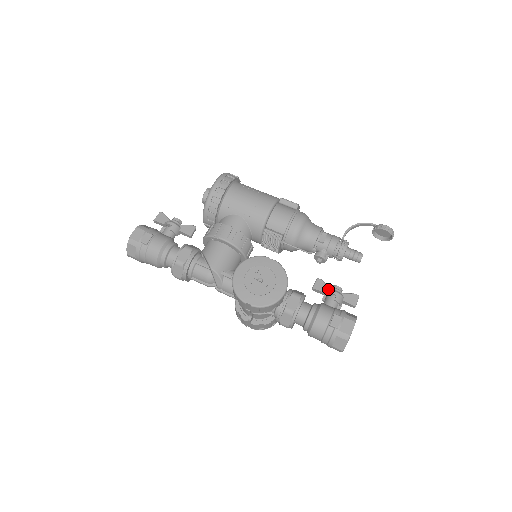
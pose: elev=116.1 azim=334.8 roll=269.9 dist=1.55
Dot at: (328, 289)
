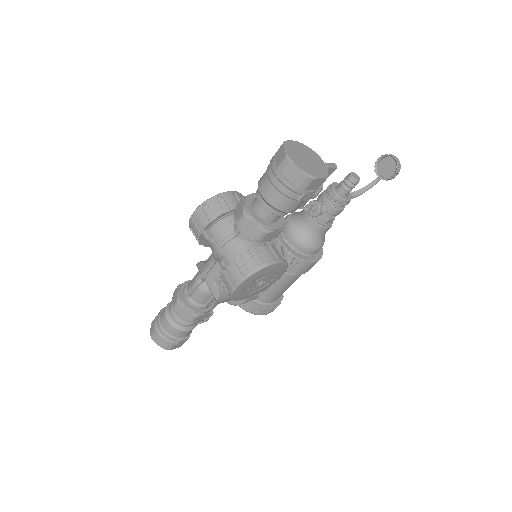
Dot at: occluded
